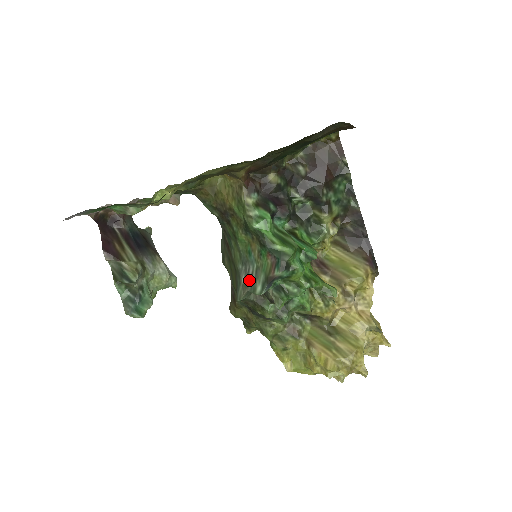
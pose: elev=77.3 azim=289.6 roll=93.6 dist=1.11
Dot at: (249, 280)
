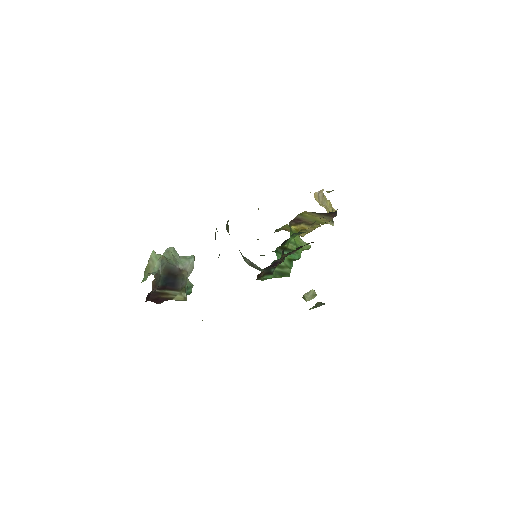
Dot at: (255, 267)
